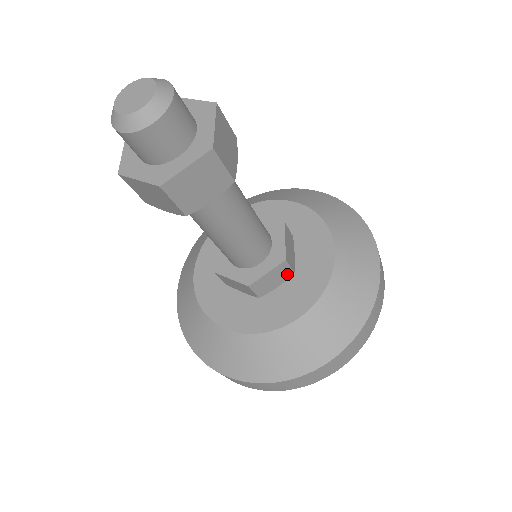
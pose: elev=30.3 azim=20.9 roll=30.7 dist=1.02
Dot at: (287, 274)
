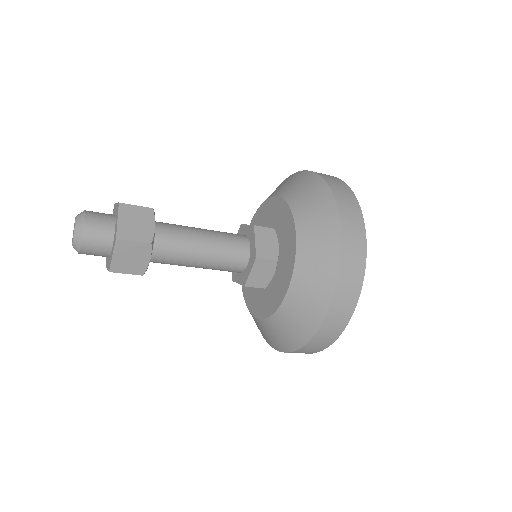
Dot at: (271, 264)
